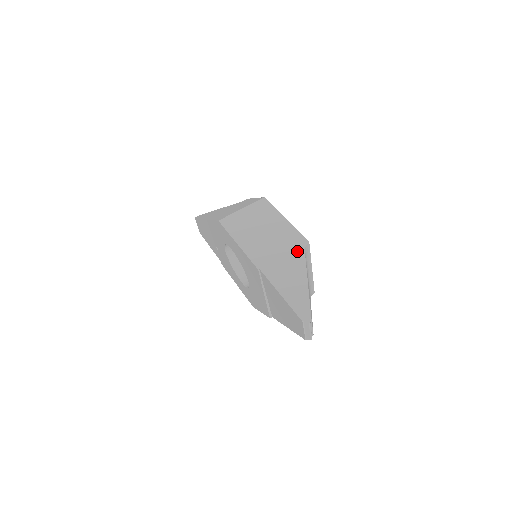
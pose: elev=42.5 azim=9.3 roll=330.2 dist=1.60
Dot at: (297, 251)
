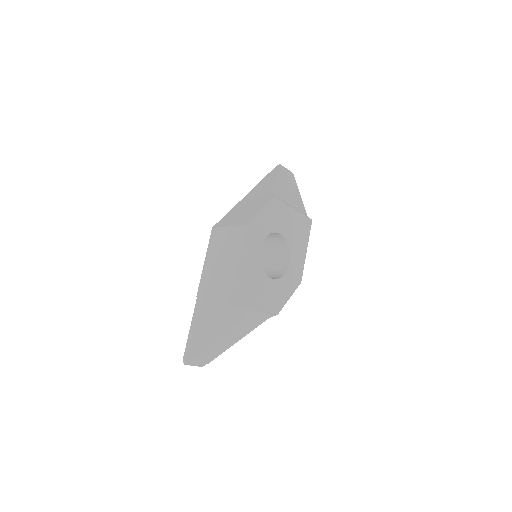
Dot at: (219, 302)
